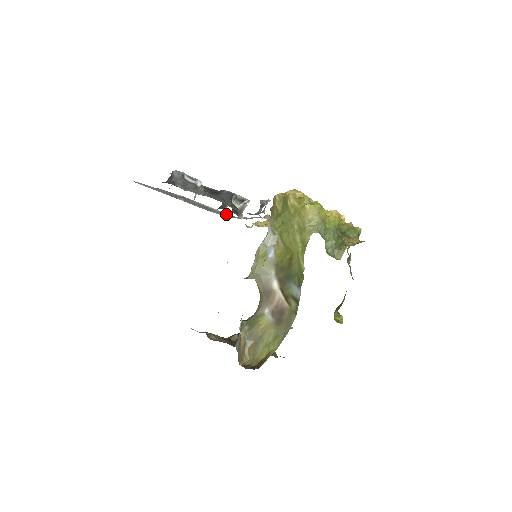
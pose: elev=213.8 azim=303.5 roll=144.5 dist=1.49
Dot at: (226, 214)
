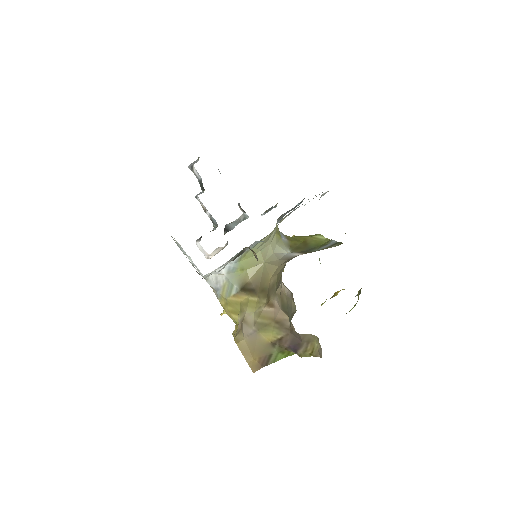
Dot at: occluded
